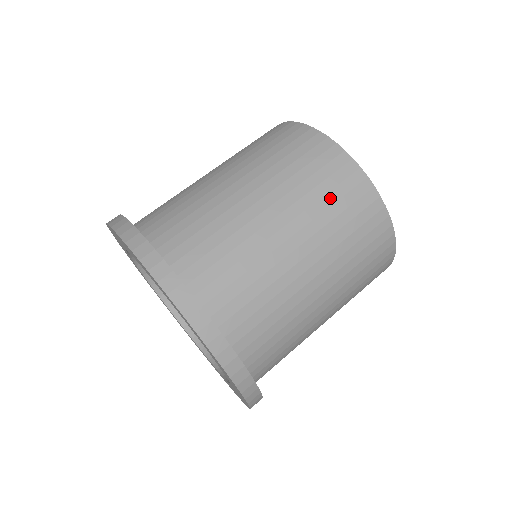
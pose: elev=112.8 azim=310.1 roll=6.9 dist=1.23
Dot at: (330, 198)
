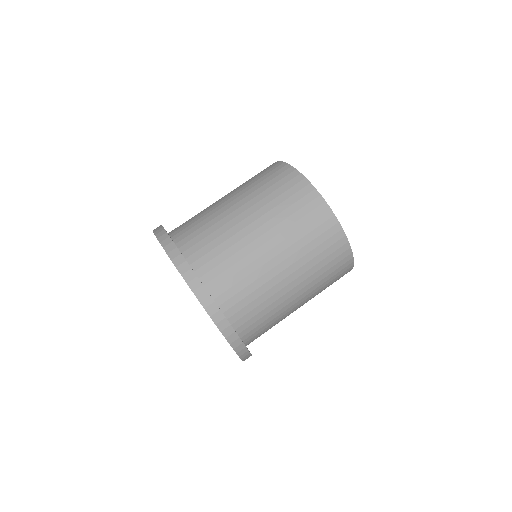
Dot at: (265, 182)
